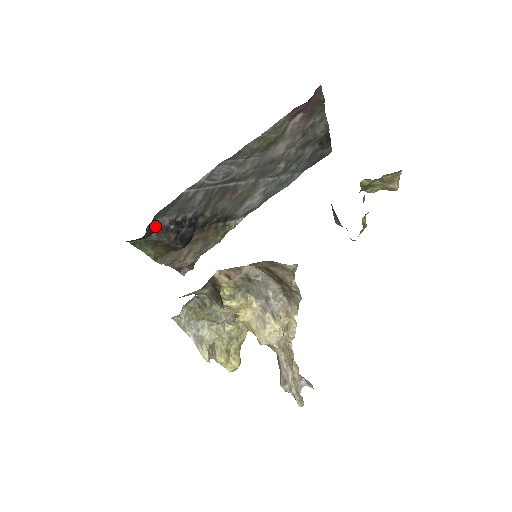
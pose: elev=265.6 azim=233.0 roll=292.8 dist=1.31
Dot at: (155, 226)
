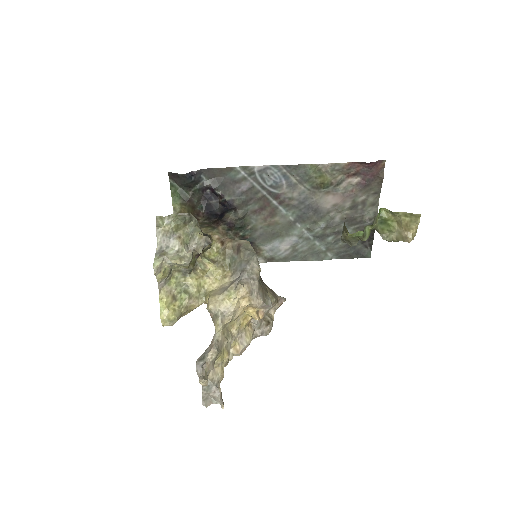
Dot at: (197, 180)
